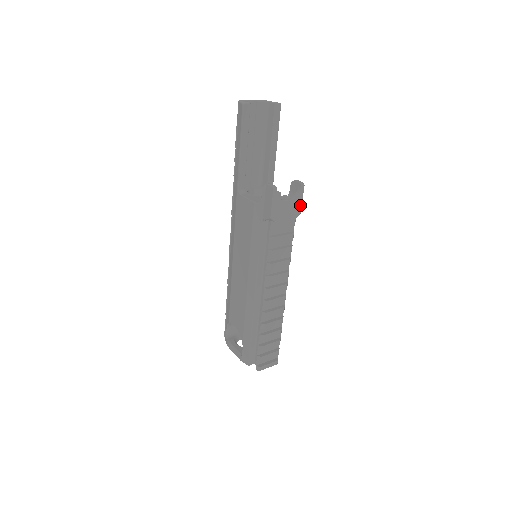
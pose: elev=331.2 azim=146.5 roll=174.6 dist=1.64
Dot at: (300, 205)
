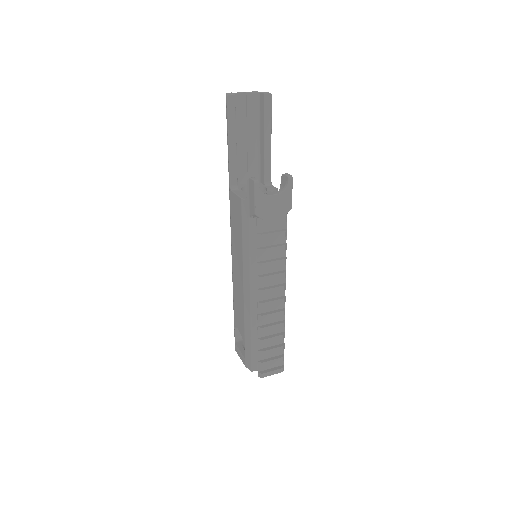
Dot at: (290, 200)
